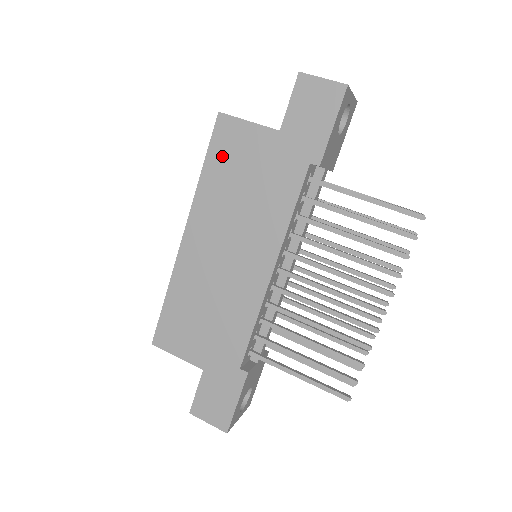
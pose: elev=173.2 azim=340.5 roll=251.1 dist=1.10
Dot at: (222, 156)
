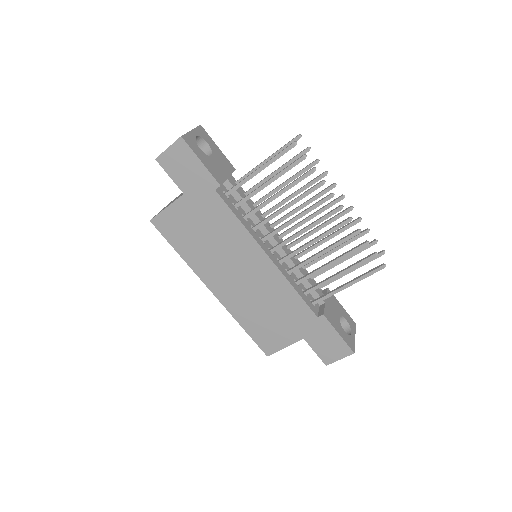
Dot at: (178, 237)
